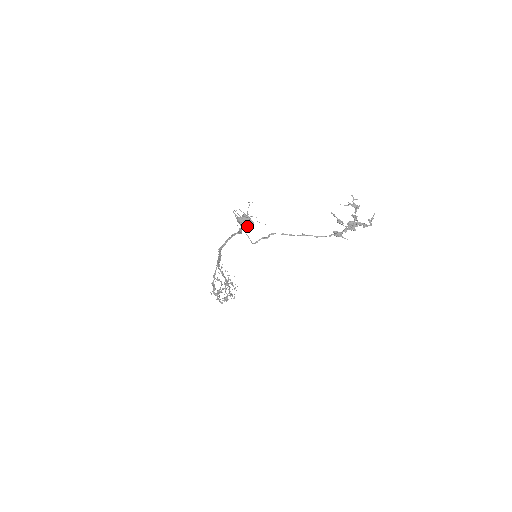
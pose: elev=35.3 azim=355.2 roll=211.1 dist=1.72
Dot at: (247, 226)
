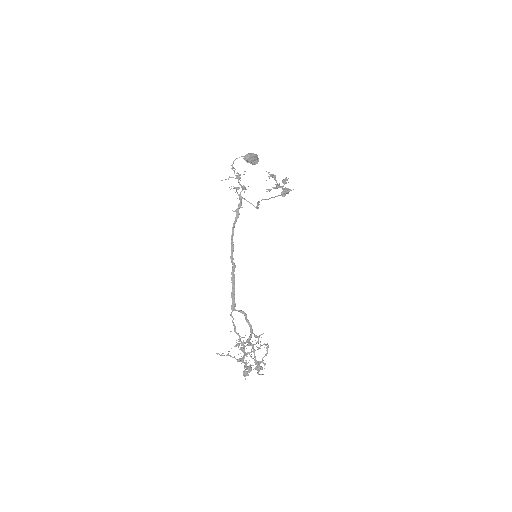
Dot at: (256, 157)
